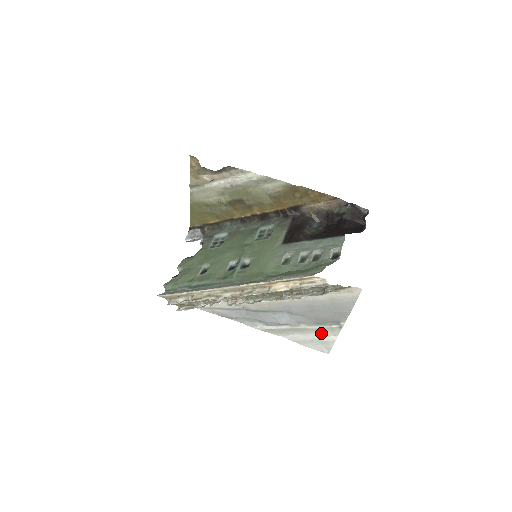
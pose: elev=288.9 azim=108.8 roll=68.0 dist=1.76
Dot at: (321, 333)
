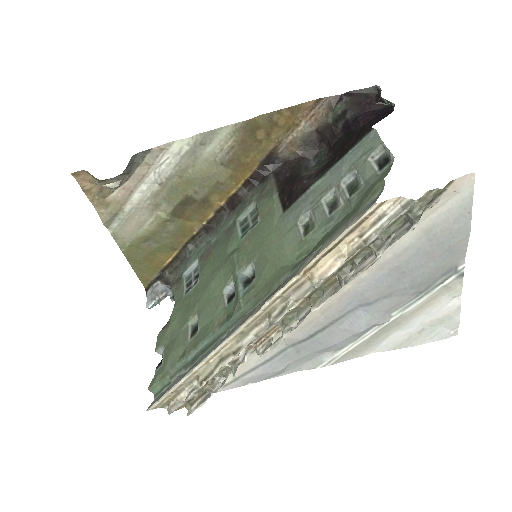
Dot at: (431, 307)
